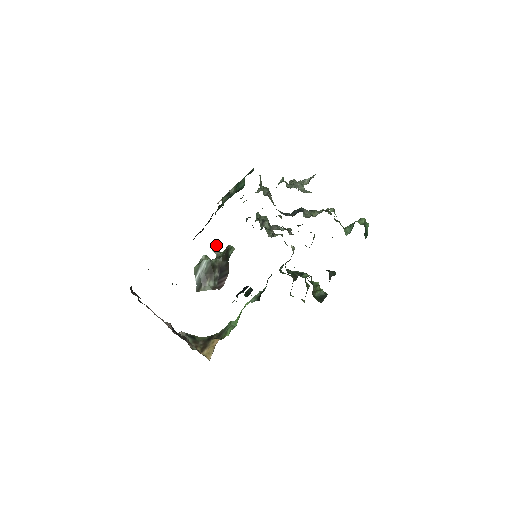
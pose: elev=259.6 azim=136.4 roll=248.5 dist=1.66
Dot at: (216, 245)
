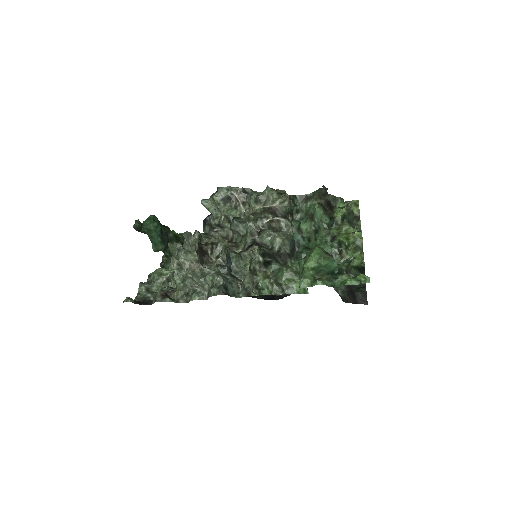
Dot at: occluded
